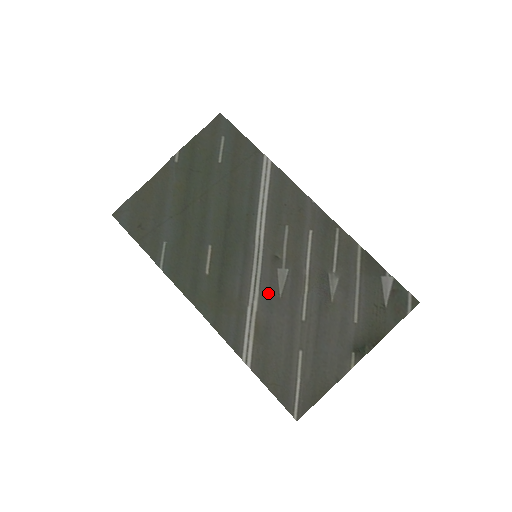
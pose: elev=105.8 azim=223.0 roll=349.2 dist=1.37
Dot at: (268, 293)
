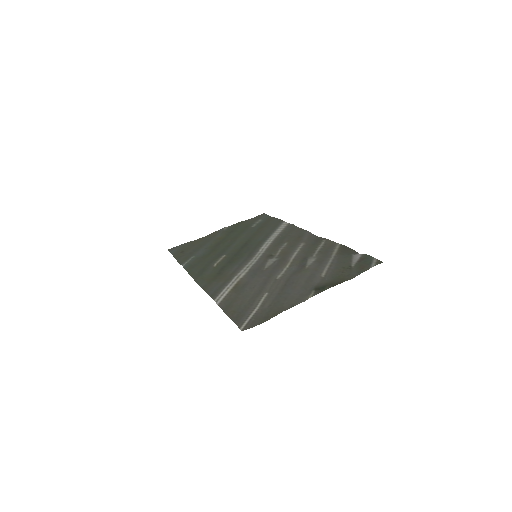
Dot at: (256, 269)
